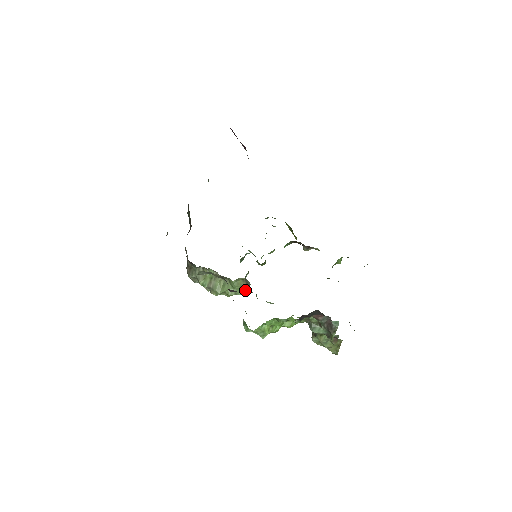
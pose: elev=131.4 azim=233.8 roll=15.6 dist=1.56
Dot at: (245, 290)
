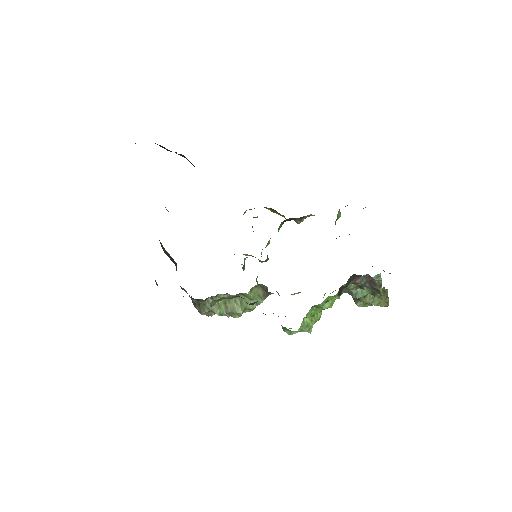
Dot at: (265, 295)
